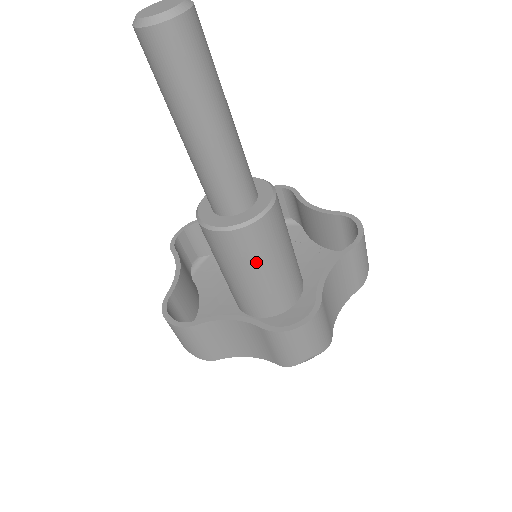
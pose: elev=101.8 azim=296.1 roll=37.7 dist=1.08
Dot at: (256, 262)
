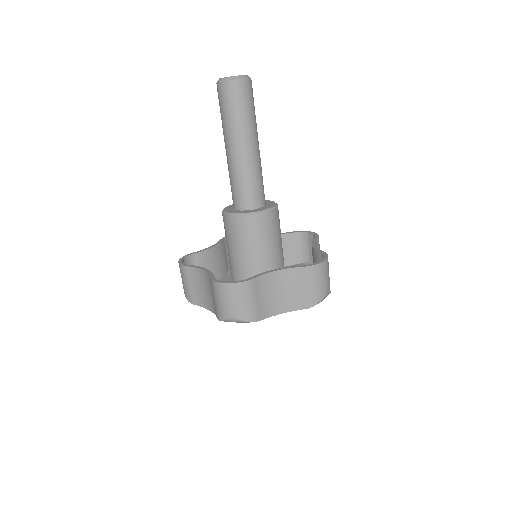
Dot at: (273, 242)
